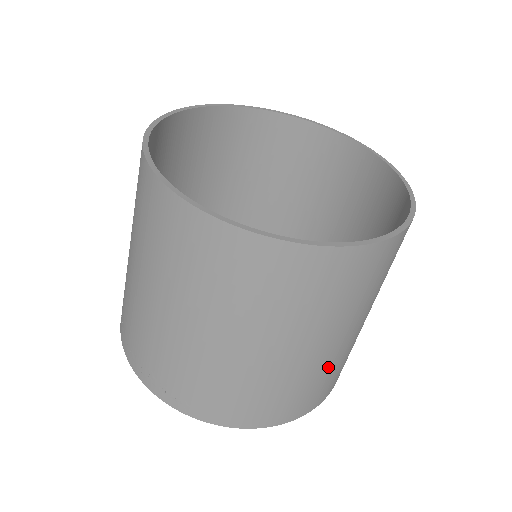
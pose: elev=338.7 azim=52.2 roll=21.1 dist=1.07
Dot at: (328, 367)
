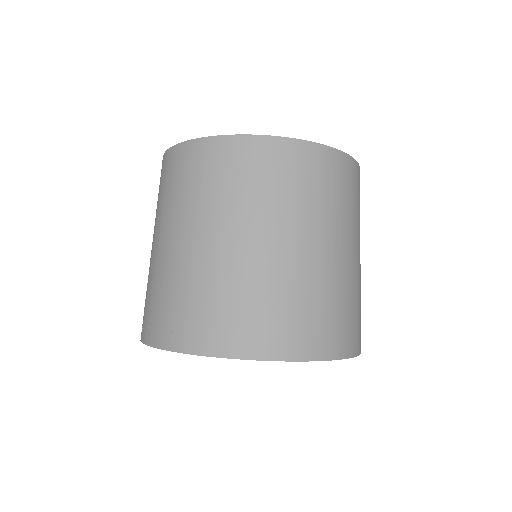
Dot at: (307, 285)
